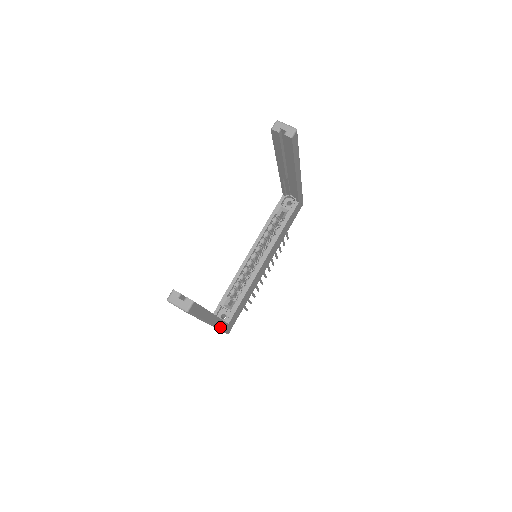
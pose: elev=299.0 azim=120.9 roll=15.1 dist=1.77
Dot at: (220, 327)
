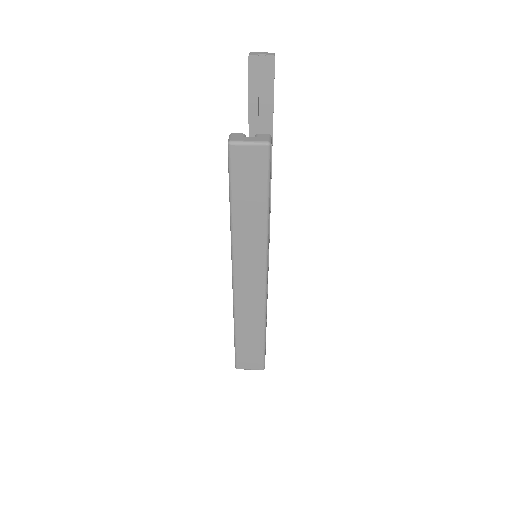
Dot at: (265, 316)
